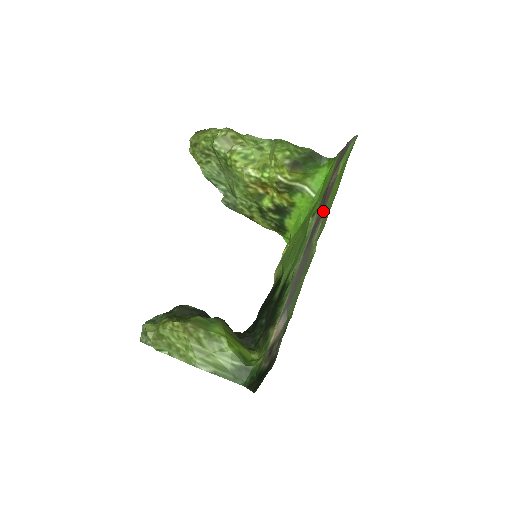
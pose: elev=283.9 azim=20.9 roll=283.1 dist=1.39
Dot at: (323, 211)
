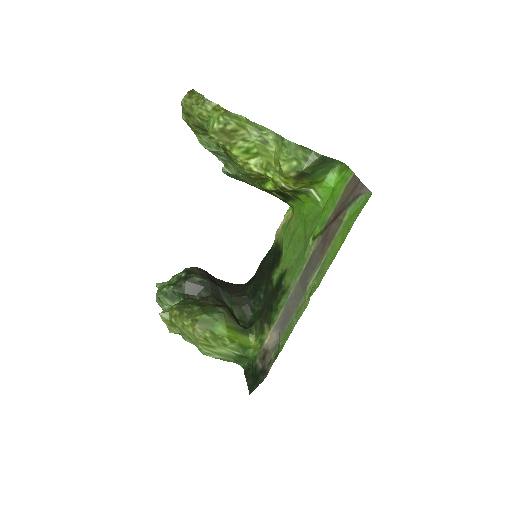
Dot at: (322, 257)
